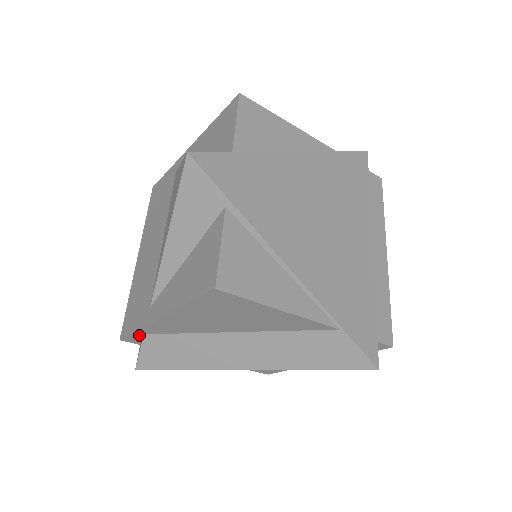
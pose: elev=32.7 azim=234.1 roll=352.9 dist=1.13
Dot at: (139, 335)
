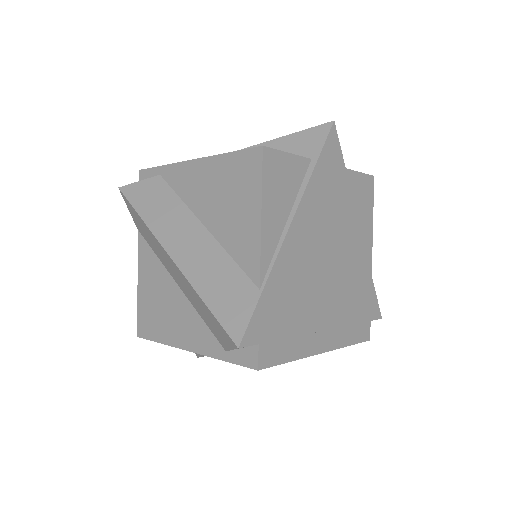
Dot at: (156, 174)
